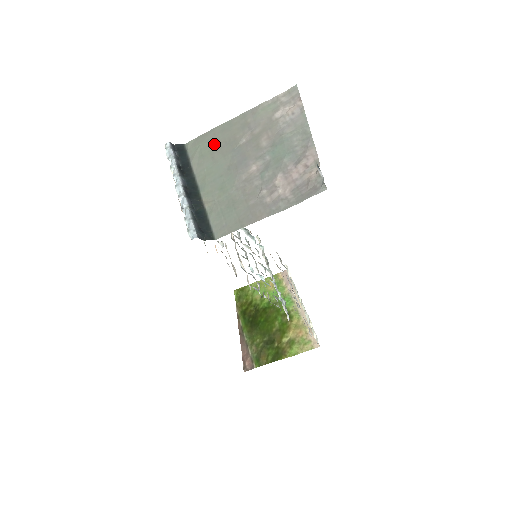
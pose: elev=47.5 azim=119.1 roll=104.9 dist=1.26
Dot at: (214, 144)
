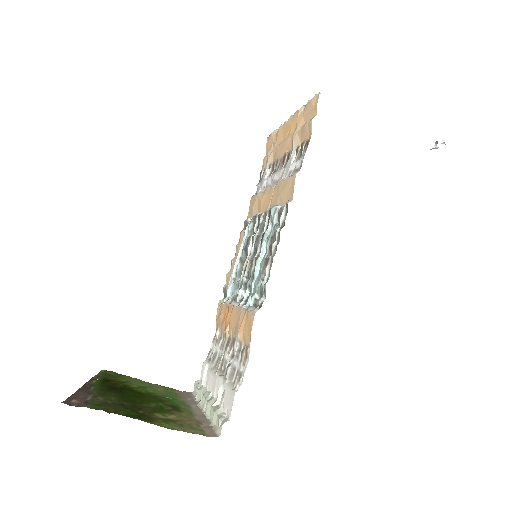
Dot at: occluded
